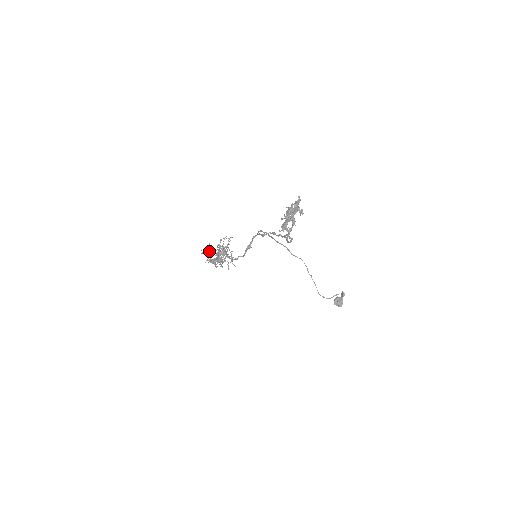
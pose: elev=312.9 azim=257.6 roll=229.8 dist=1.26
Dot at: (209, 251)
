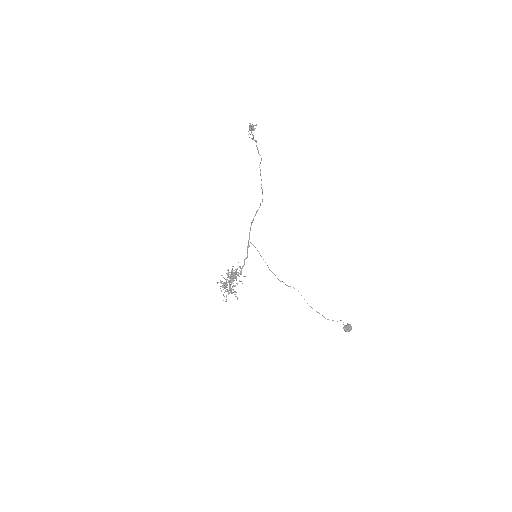
Dot at: (223, 283)
